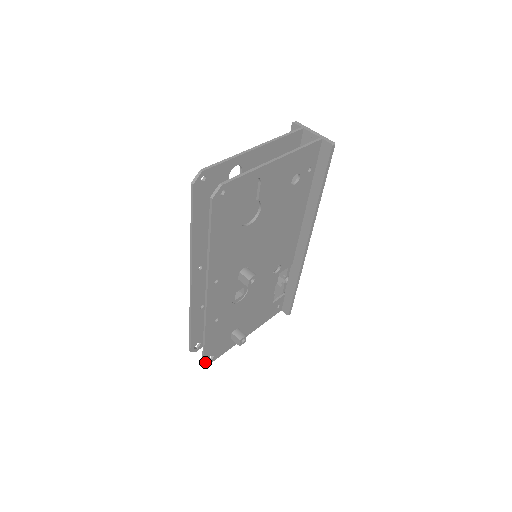
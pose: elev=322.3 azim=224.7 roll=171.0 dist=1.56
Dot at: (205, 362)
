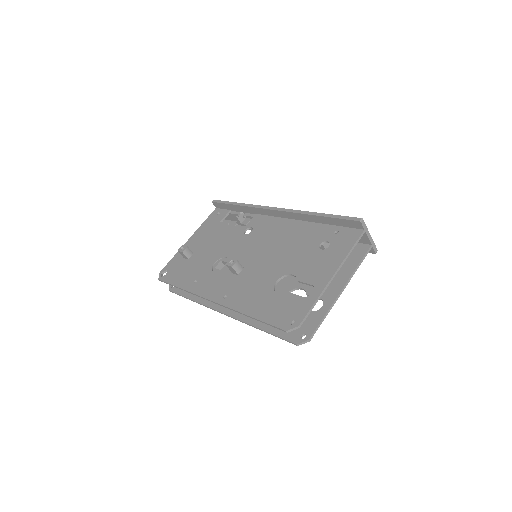
Dot at: (172, 290)
